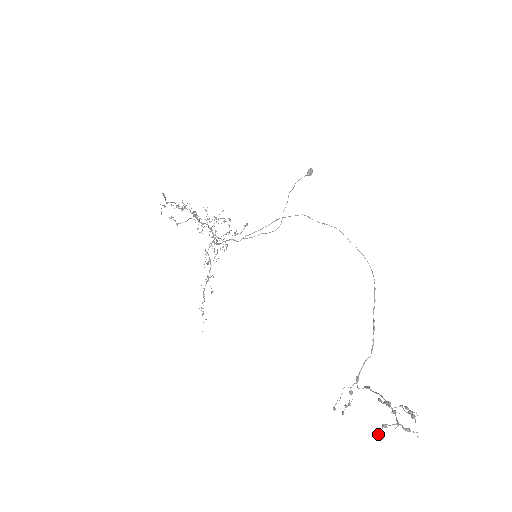
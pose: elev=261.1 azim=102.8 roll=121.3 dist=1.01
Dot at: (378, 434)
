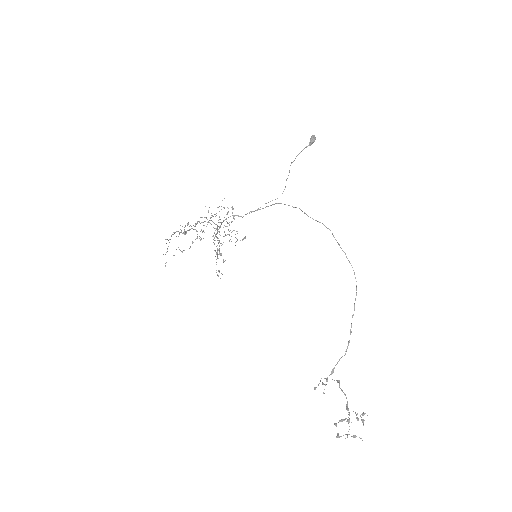
Dot at: occluded
